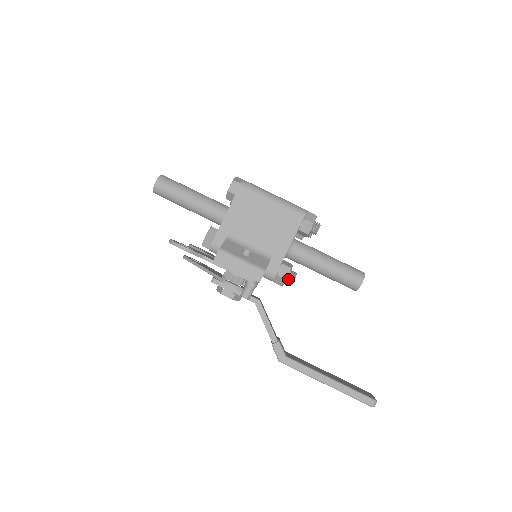
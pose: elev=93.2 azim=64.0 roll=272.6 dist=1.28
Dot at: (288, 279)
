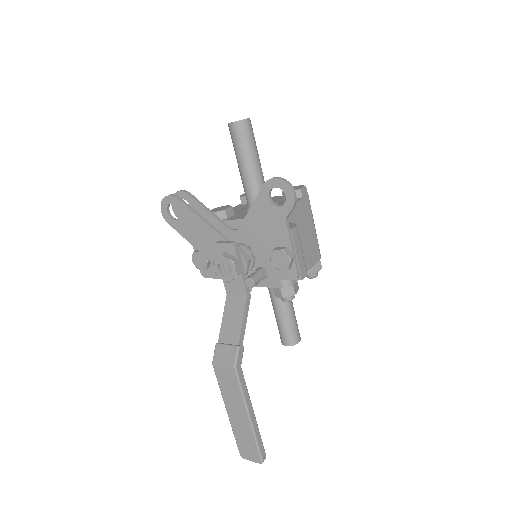
Dot at: (290, 296)
